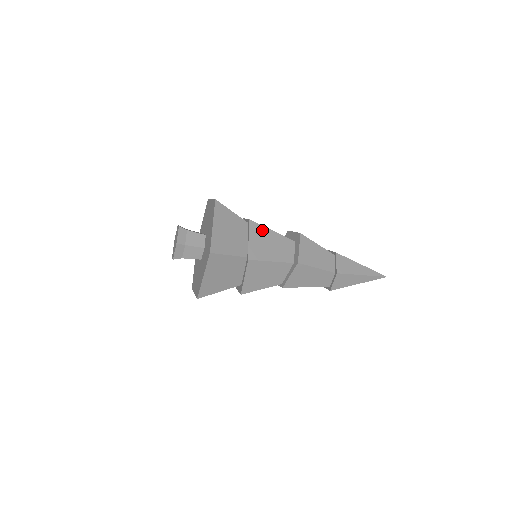
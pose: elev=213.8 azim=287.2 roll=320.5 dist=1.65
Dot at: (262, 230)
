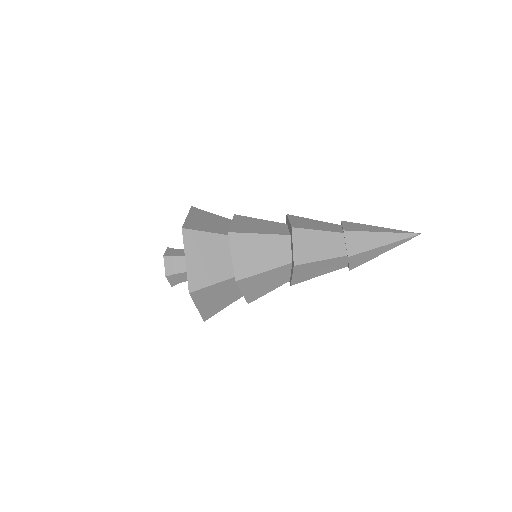
Dot at: (246, 239)
